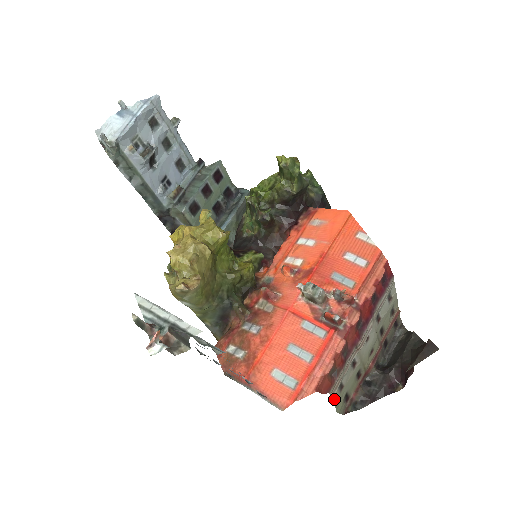
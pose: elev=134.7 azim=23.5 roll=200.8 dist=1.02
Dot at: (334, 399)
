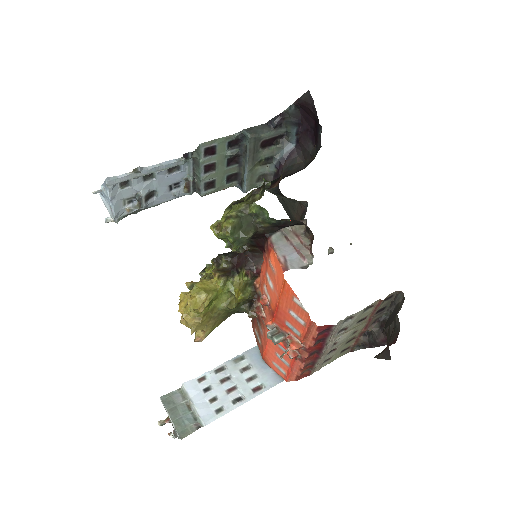
Dot at: (324, 365)
